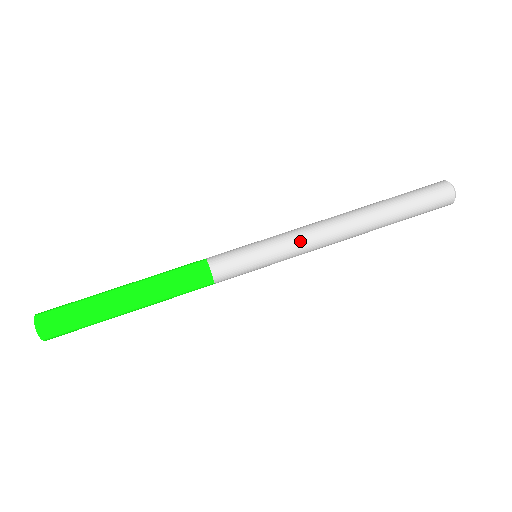
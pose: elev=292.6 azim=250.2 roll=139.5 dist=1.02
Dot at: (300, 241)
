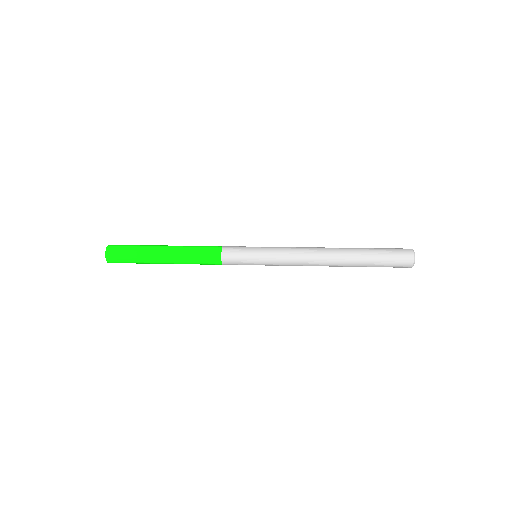
Dot at: (287, 247)
